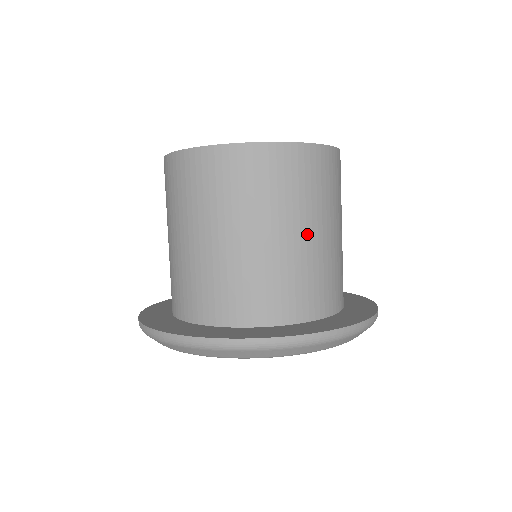
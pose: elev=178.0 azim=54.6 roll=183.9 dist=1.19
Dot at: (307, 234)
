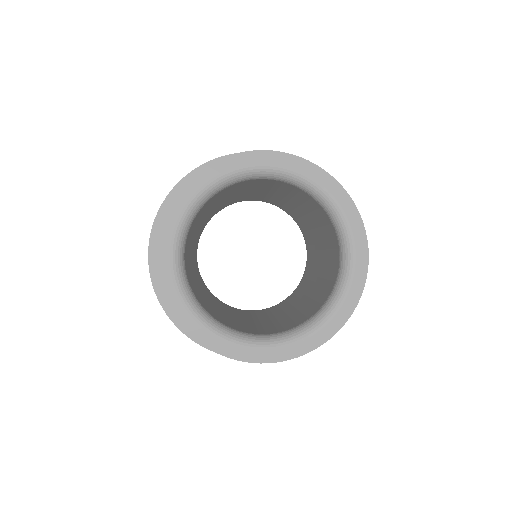
Dot at: occluded
